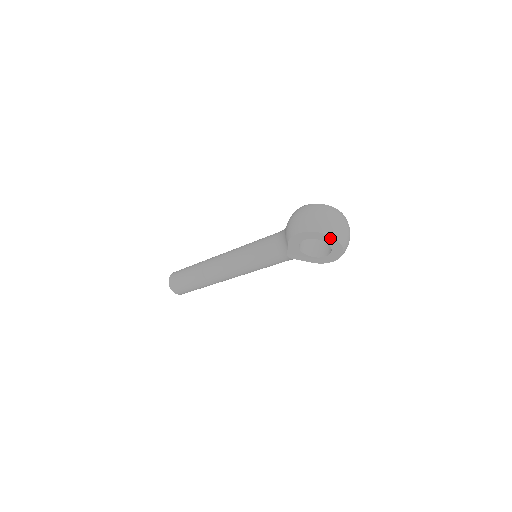
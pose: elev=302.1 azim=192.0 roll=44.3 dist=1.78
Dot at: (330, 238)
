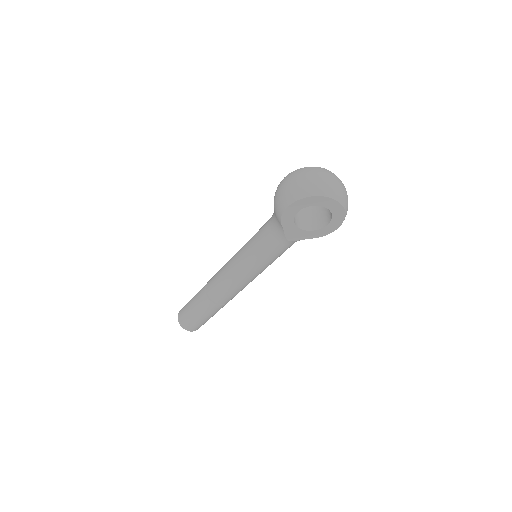
Dot at: (324, 199)
